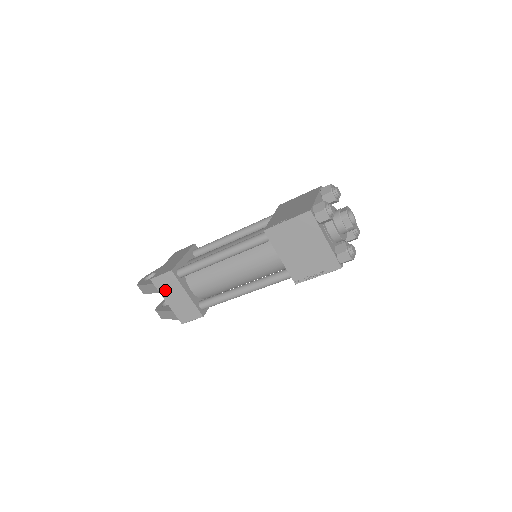
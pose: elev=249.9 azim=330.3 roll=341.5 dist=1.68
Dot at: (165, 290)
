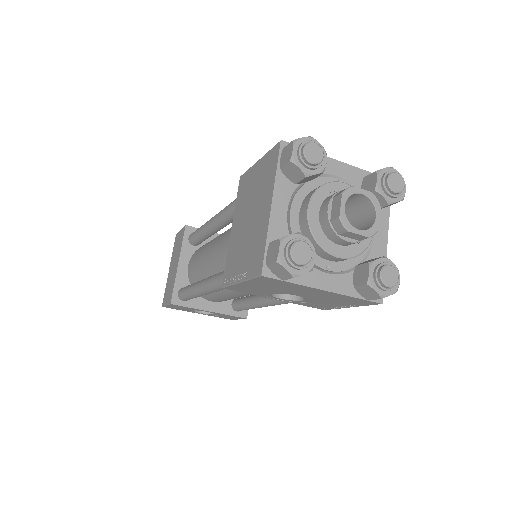
Dot at: (175, 252)
